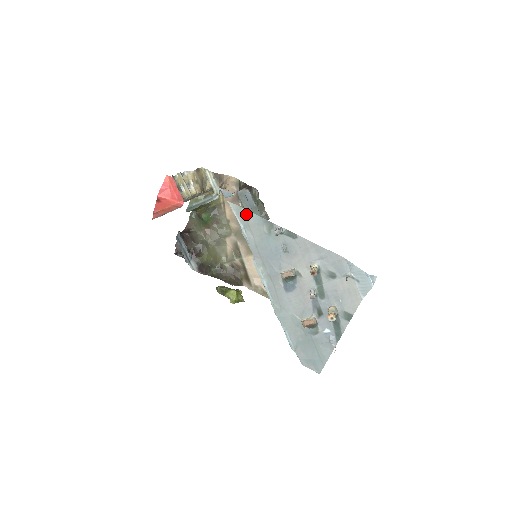
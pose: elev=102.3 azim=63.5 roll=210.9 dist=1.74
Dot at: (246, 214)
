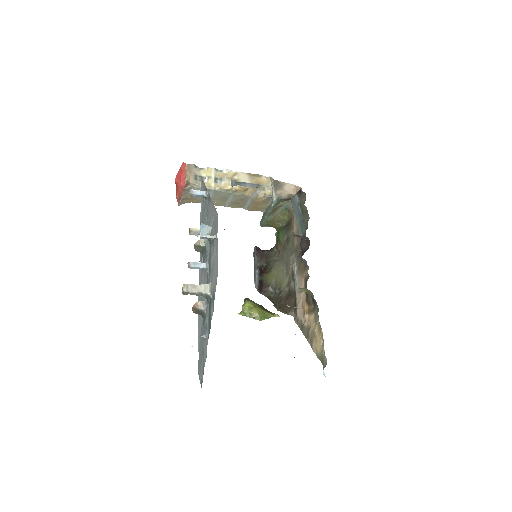
Dot at: (203, 186)
